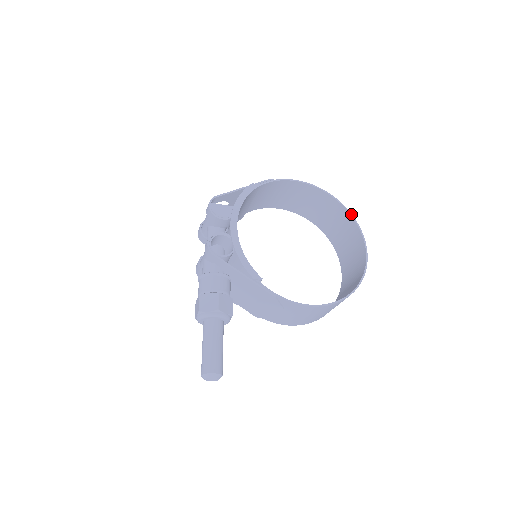
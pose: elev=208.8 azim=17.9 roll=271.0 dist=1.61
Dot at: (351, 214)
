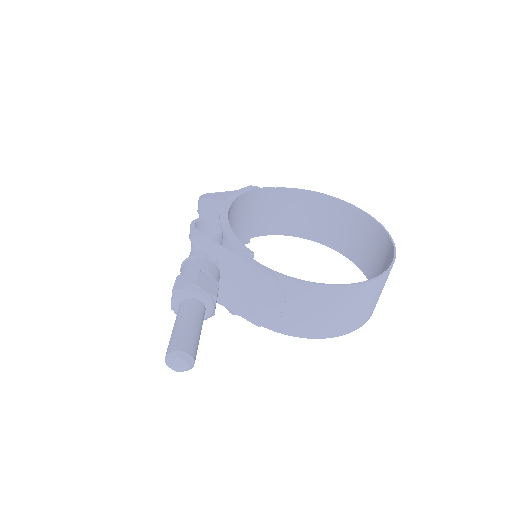
Dot at: (371, 216)
